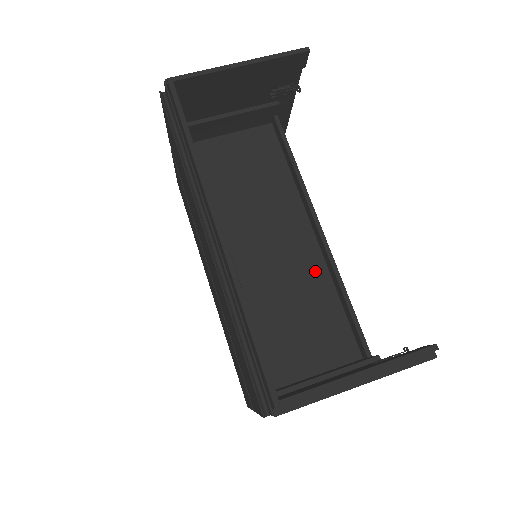
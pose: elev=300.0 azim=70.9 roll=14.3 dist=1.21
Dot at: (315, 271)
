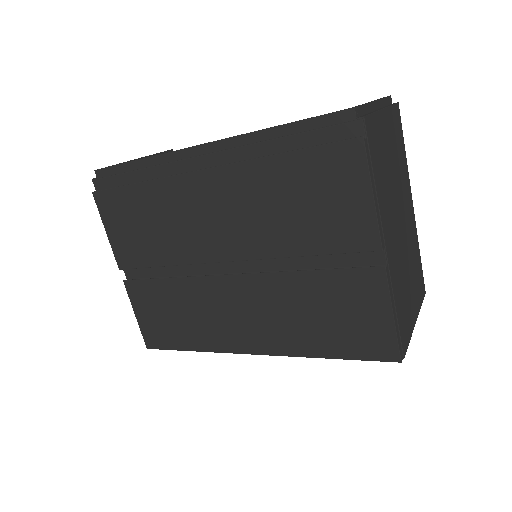
Dot at: occluded
